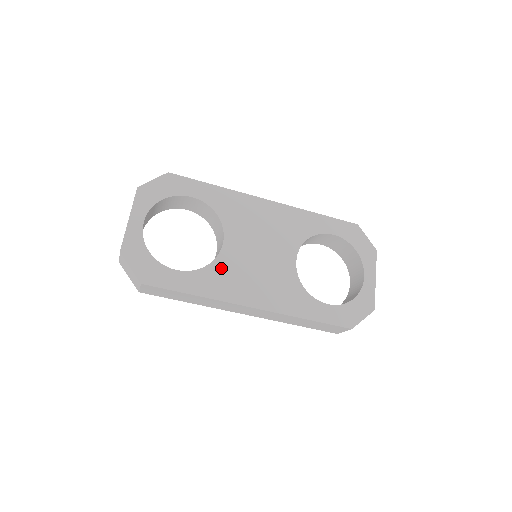
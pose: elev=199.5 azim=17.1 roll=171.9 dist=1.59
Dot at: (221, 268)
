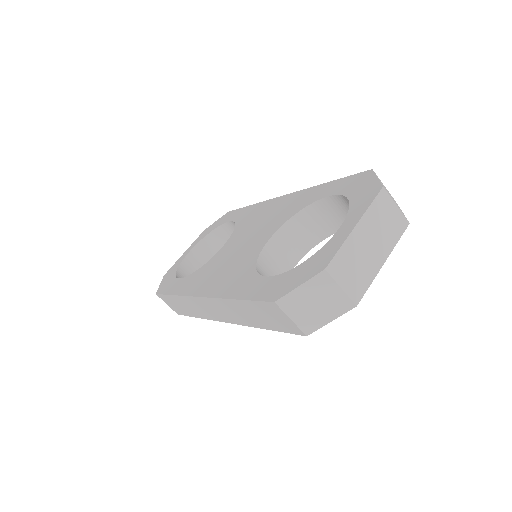
Dot at: (205, 268)
